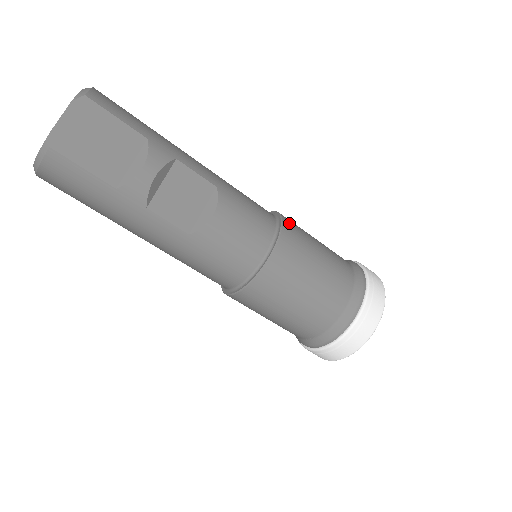
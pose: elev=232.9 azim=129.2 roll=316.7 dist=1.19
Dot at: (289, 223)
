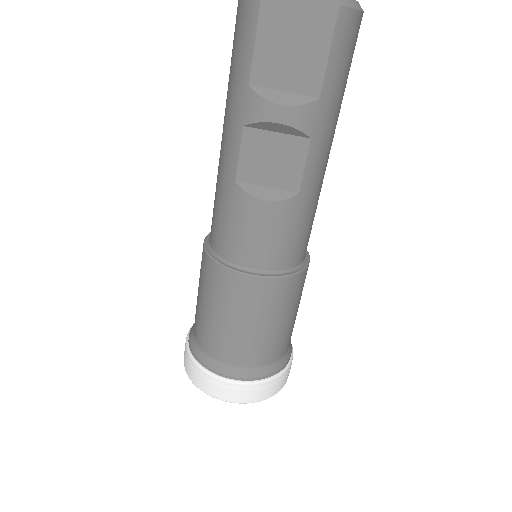
Dot at: (296, 282)
